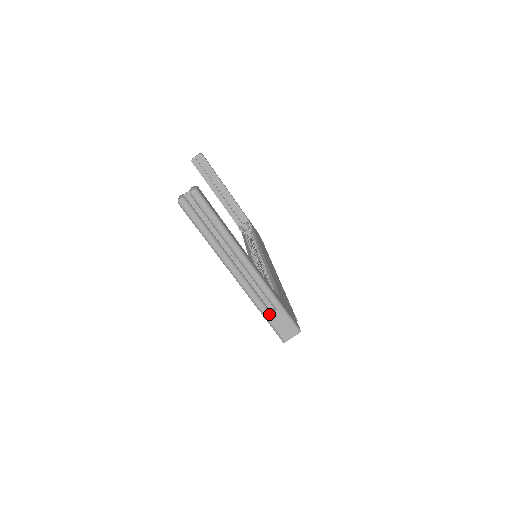
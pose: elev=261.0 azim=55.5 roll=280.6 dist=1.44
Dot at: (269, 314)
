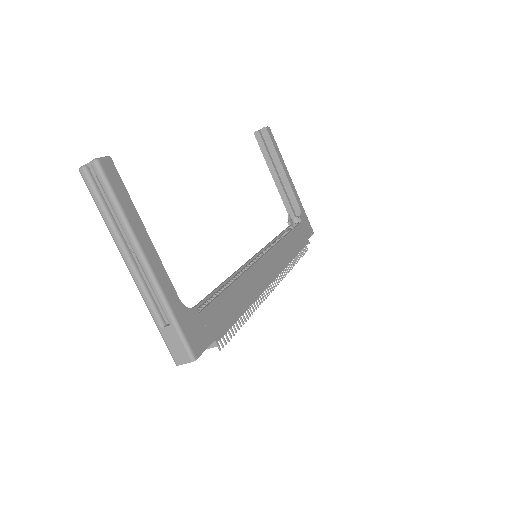
Dot at: (162, 327)
